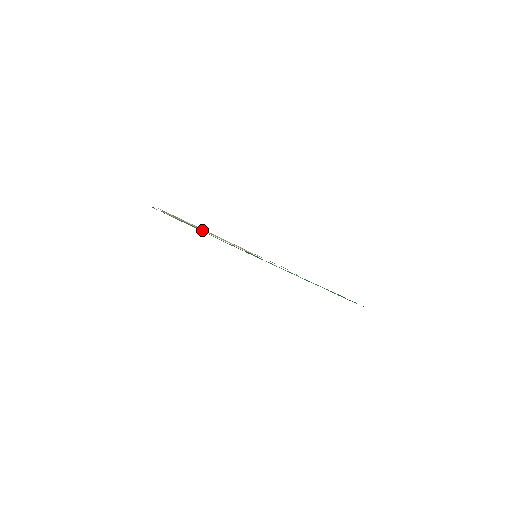
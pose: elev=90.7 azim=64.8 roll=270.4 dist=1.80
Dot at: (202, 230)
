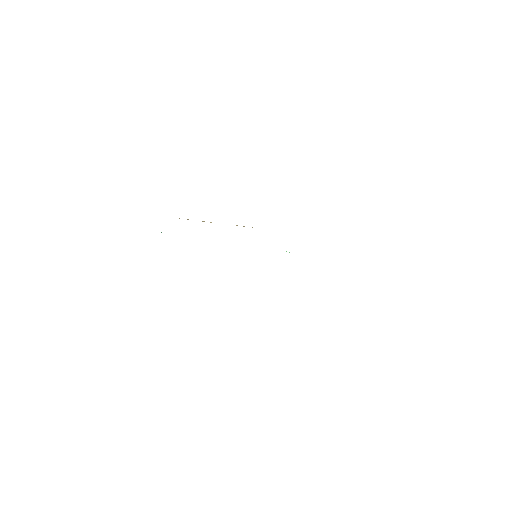
Dot at: occluded
